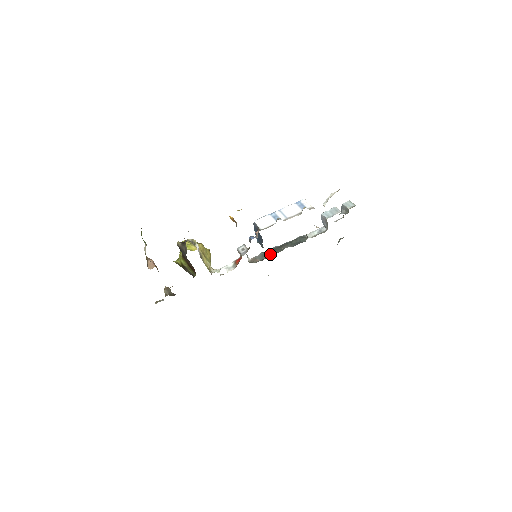
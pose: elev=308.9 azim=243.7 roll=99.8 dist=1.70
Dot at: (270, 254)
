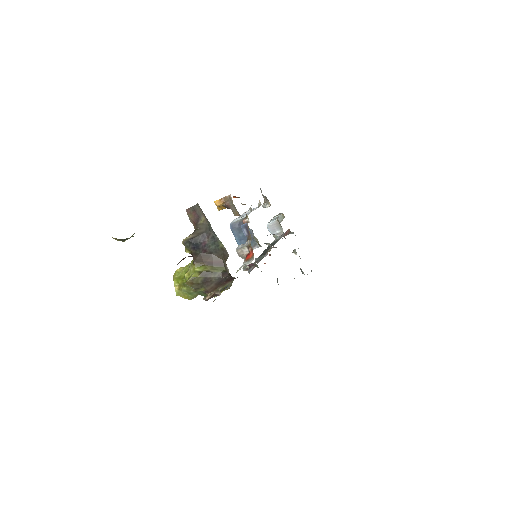
Dot at: (264, 254)
